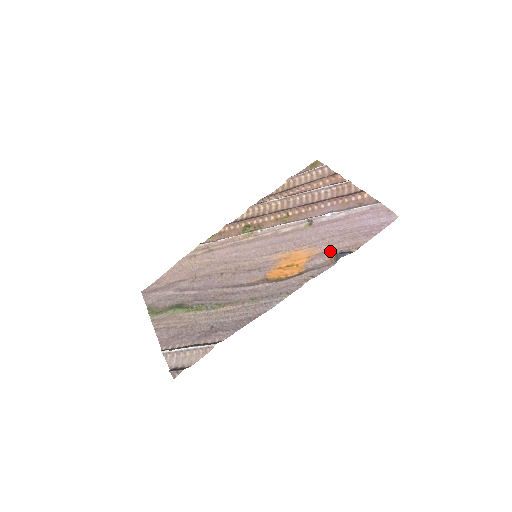
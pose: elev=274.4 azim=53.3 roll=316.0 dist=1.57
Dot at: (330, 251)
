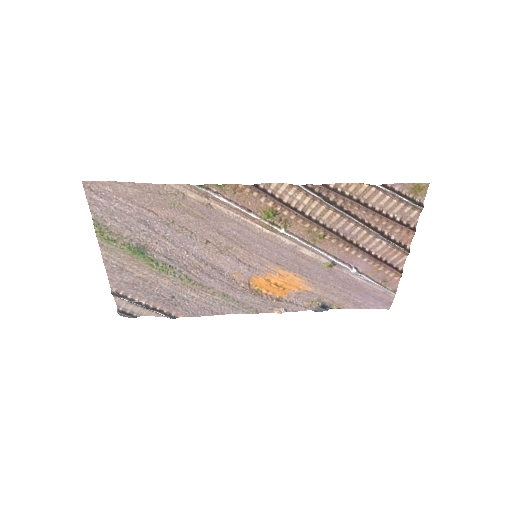
Dot at: (319, 296)
